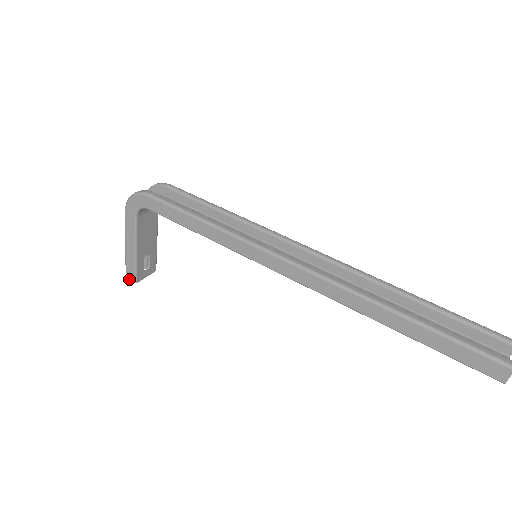
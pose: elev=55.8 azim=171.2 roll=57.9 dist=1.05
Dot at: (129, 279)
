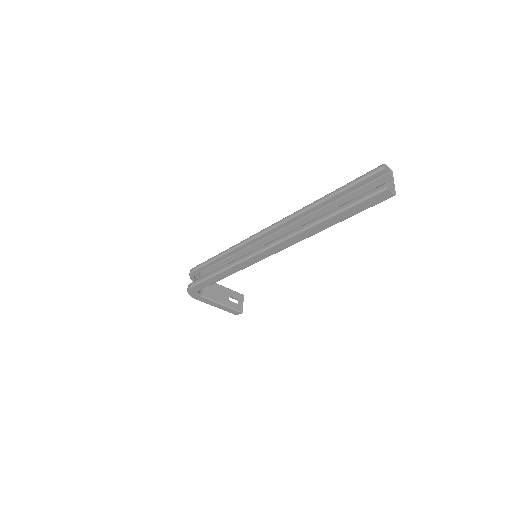
Dot at: occluded
